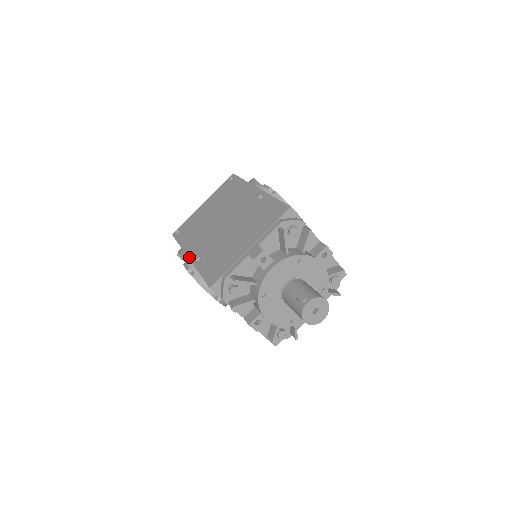
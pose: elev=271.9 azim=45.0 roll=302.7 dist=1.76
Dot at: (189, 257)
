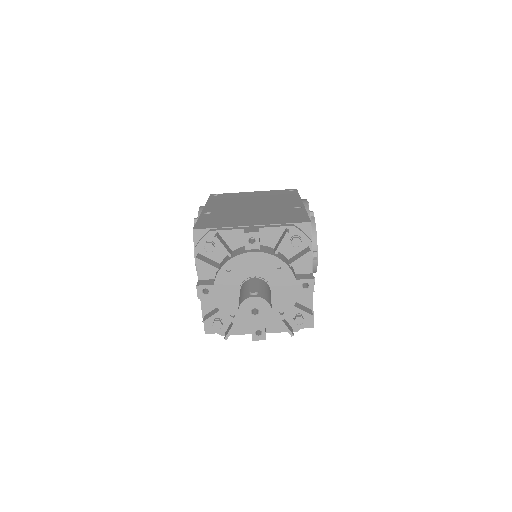
Dot at: (204, 209)
